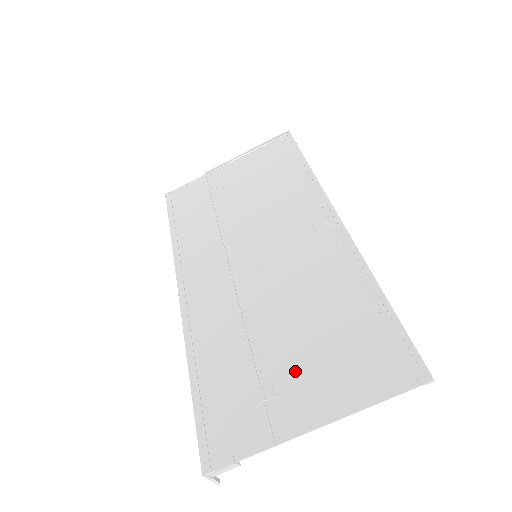
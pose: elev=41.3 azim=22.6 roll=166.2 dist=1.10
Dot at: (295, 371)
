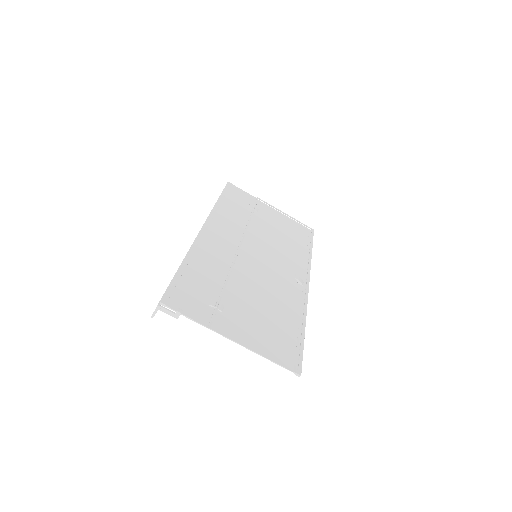
Dot at: (240, 313)
